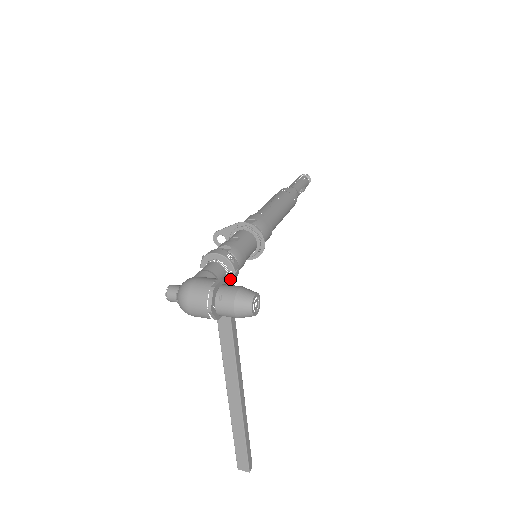
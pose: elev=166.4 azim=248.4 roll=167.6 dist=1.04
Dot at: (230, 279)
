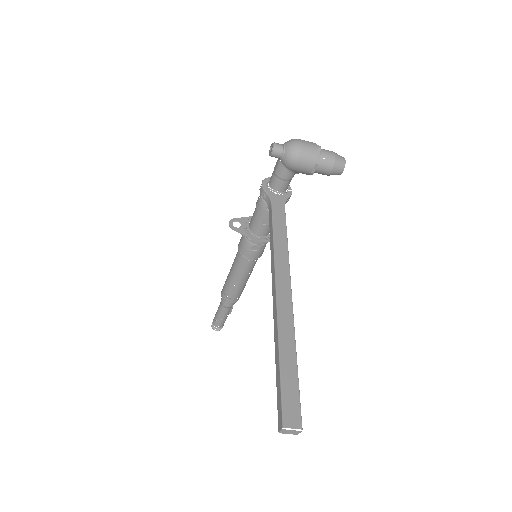
Dot at: (288, 194)
